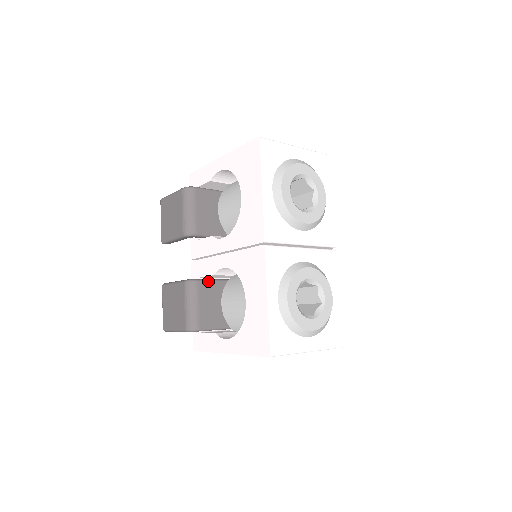
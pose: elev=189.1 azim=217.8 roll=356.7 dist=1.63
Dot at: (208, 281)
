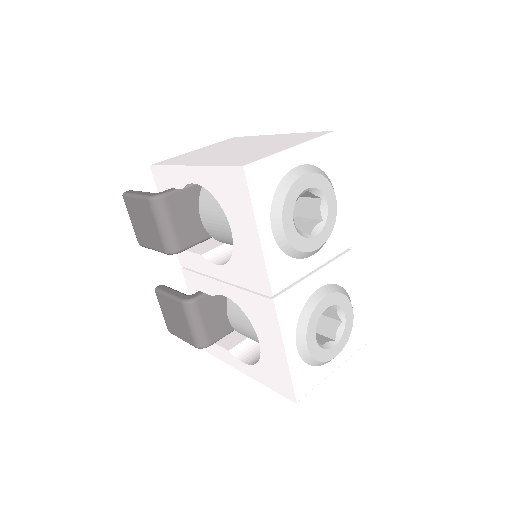
Dot at: (207, 294)
